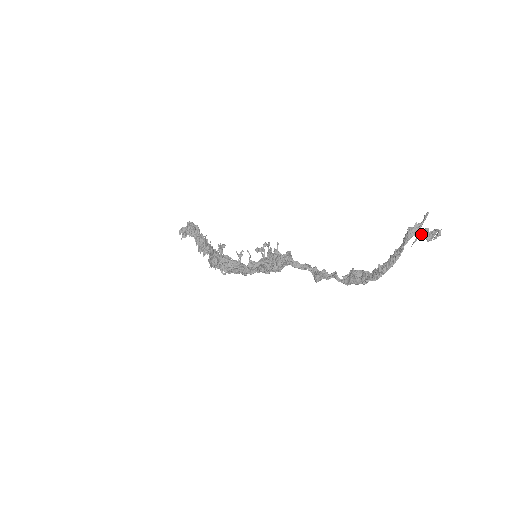
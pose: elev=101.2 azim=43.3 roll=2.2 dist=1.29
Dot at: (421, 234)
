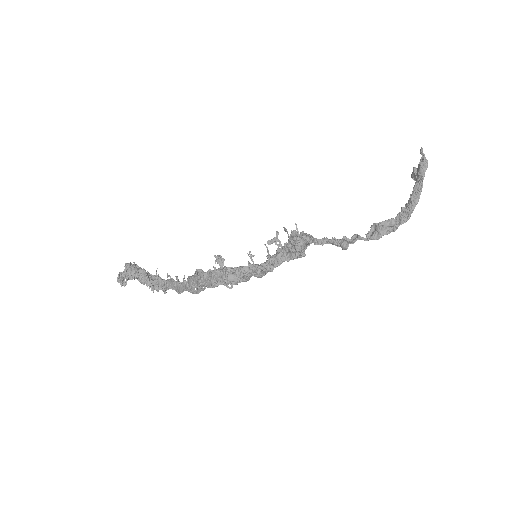
Dot at: (415, 172)
